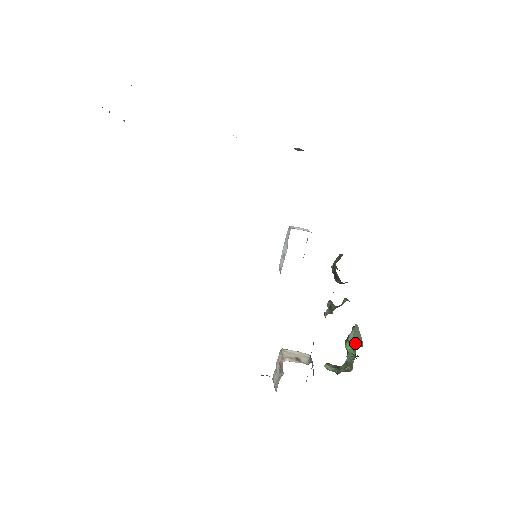
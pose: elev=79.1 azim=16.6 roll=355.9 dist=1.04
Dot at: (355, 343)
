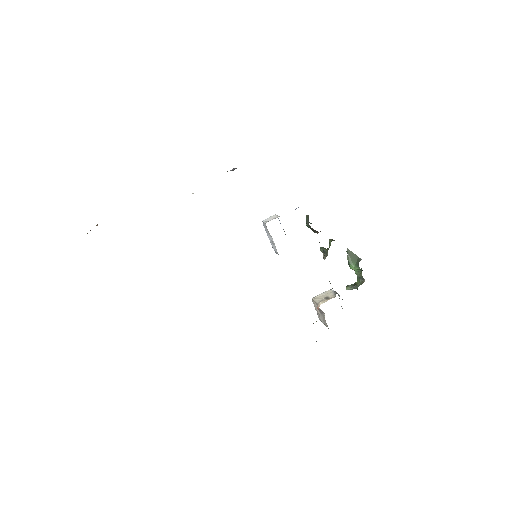
Dot at: (355, 262)
